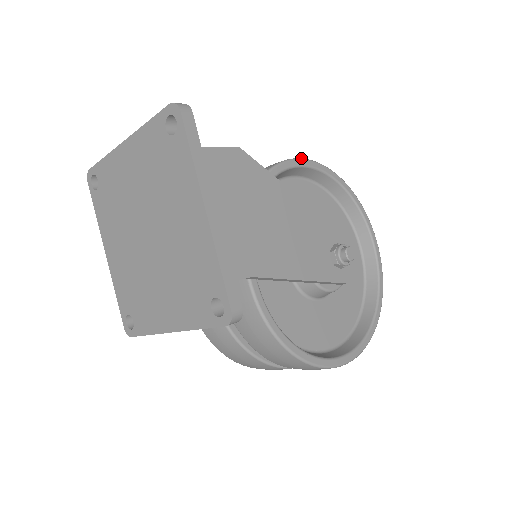
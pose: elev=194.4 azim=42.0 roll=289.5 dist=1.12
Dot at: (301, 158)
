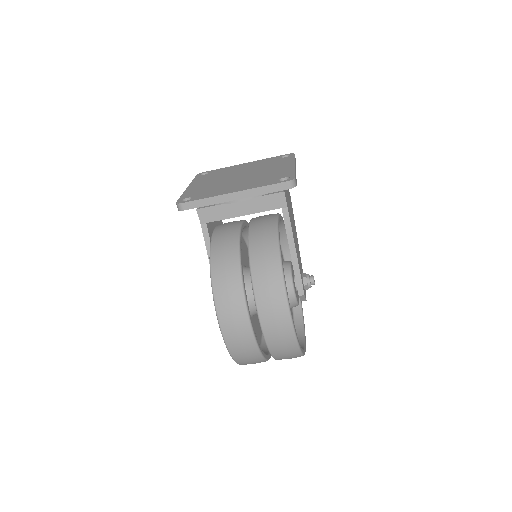
Dot at: occluded
